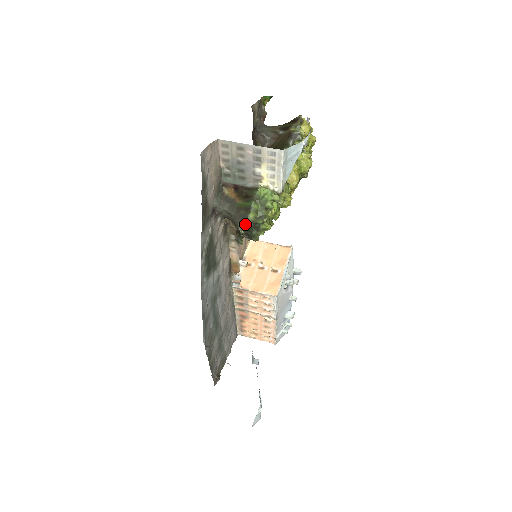
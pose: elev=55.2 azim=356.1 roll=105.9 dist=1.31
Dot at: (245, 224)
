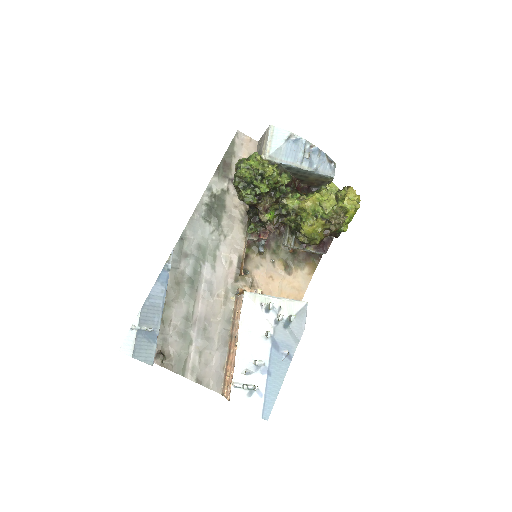
Dot at: occluded
